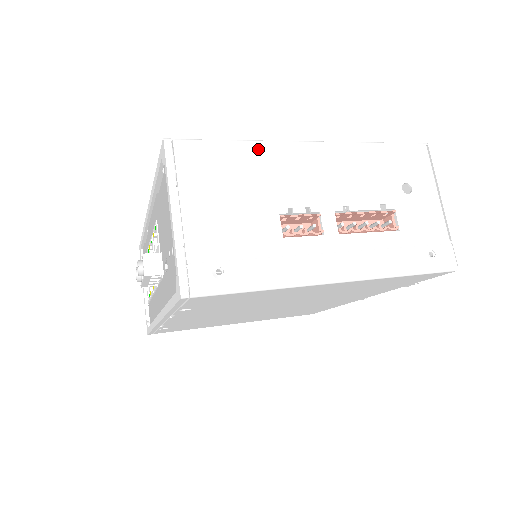
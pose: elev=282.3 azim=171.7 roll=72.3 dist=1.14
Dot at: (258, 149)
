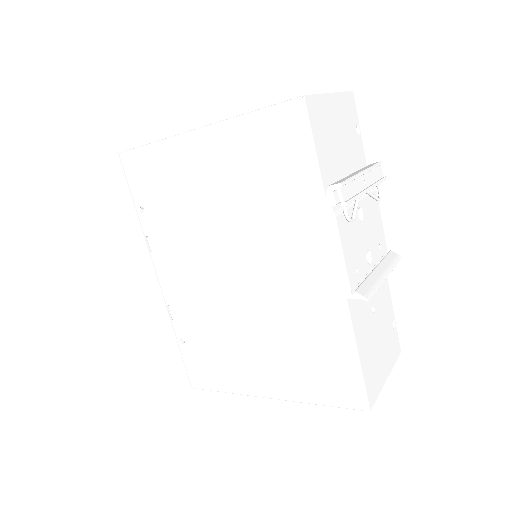
Dot at: occluded
